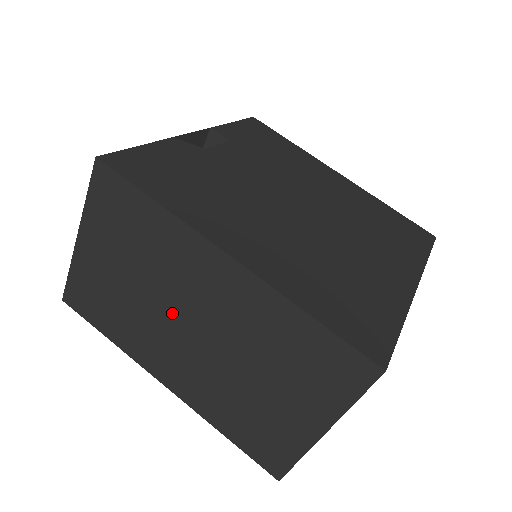
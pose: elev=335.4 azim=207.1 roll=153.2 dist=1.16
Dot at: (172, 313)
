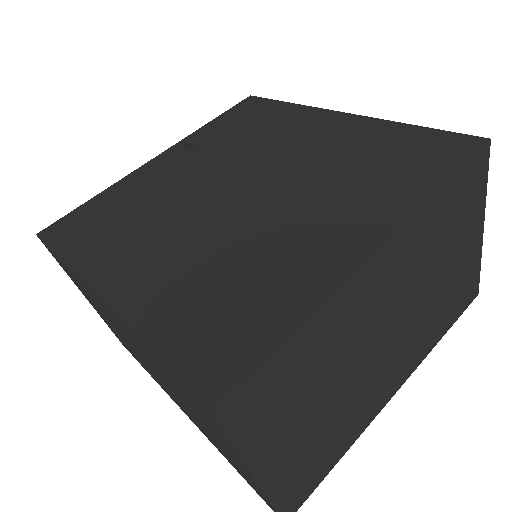
Dot at: occluded
